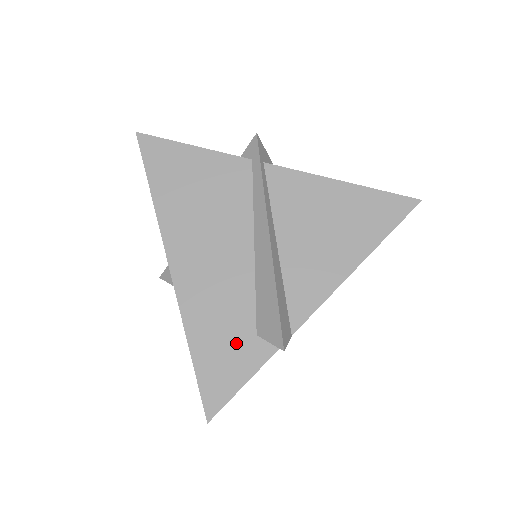
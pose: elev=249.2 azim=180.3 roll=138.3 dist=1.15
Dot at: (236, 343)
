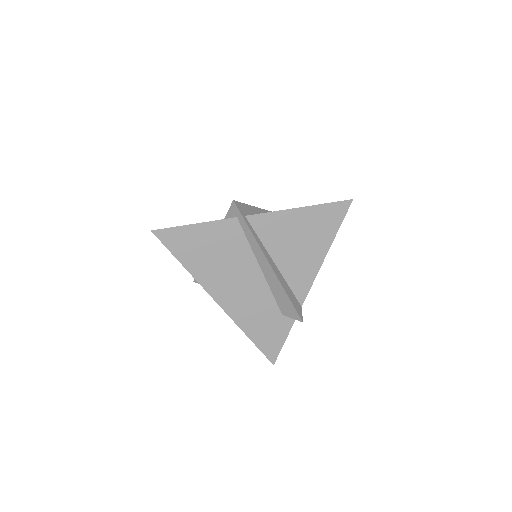
Dot at: (272, 323)
